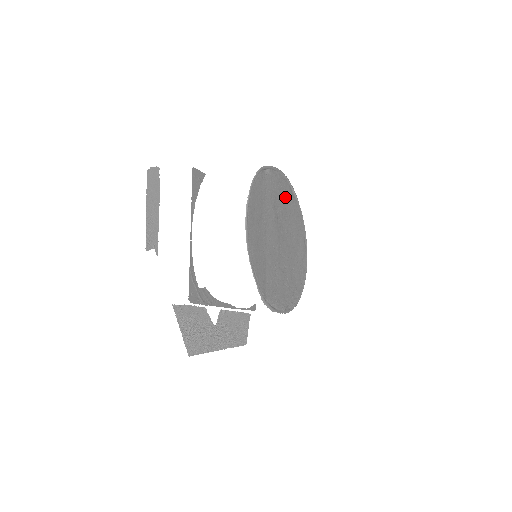
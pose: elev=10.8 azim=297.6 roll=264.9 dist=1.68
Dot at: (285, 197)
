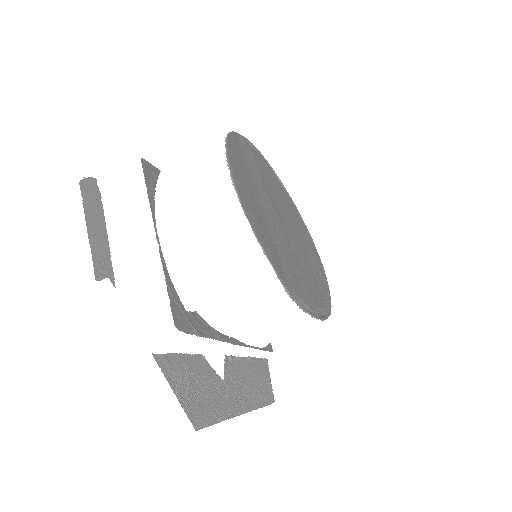
Dot at: (271, 180)
